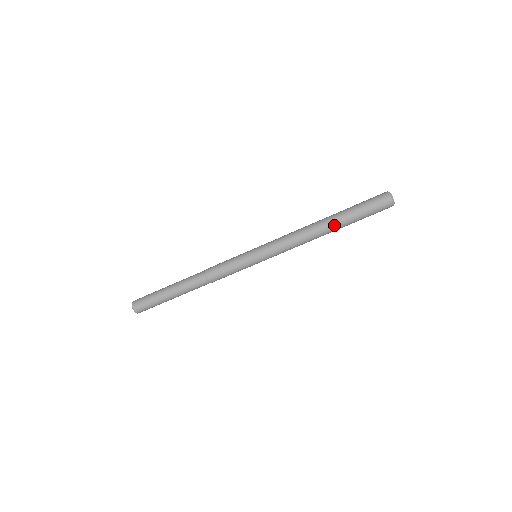
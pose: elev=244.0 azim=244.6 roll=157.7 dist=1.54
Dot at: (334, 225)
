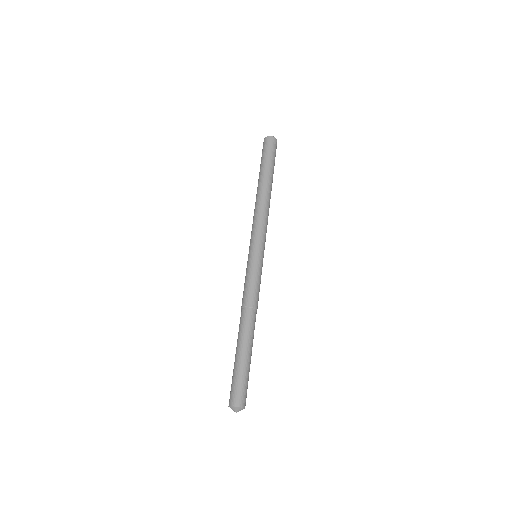
Dot at: (260, 181)
